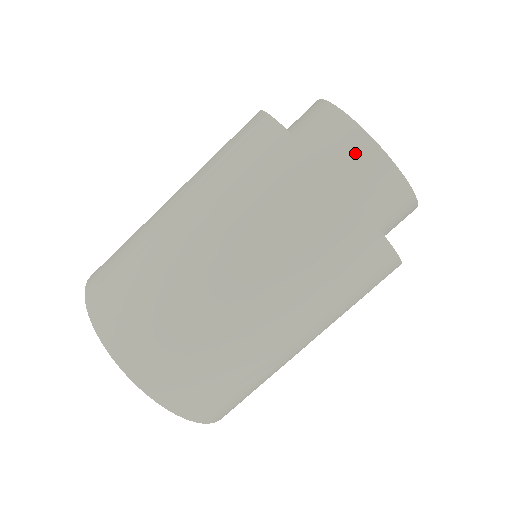
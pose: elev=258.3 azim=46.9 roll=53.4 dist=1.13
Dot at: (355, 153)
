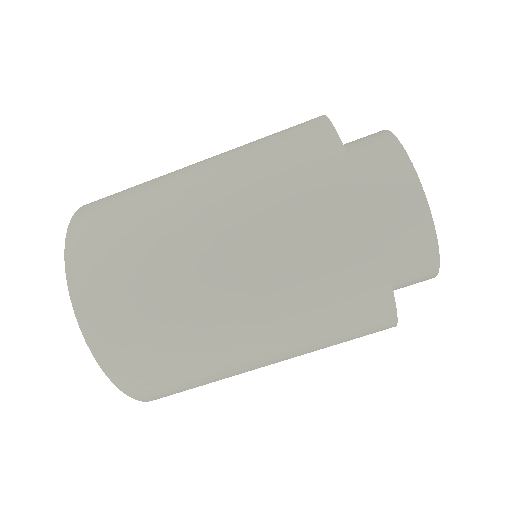
Dot at: (415, 249)
